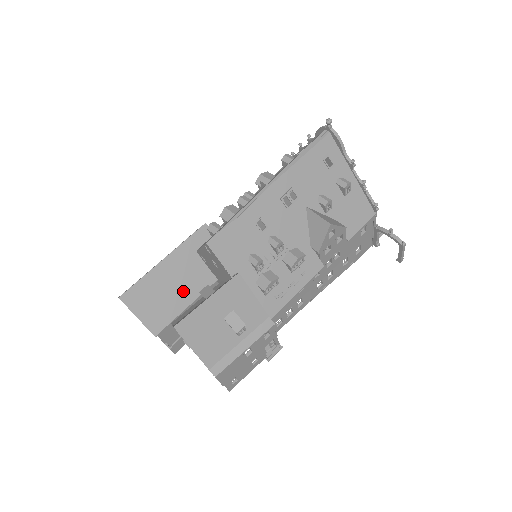
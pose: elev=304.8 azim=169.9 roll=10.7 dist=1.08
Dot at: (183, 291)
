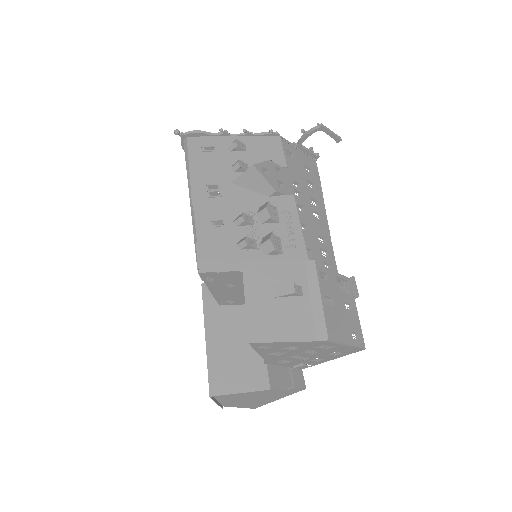
Dot at: (246, 338)
